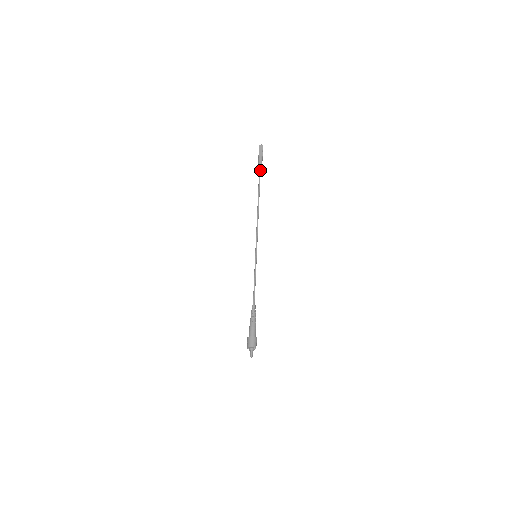
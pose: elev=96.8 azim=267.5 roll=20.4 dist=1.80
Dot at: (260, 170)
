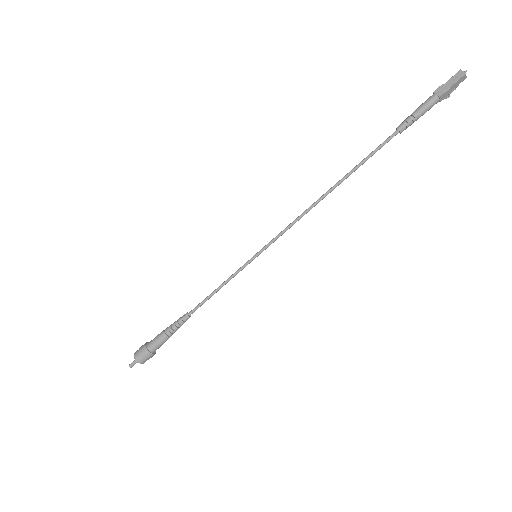
Dot at: (406, 122)
